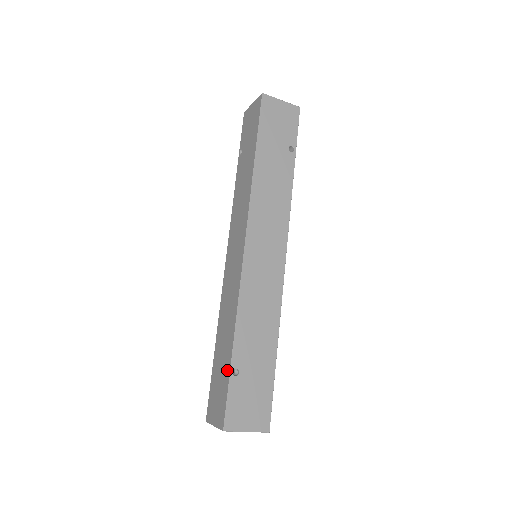
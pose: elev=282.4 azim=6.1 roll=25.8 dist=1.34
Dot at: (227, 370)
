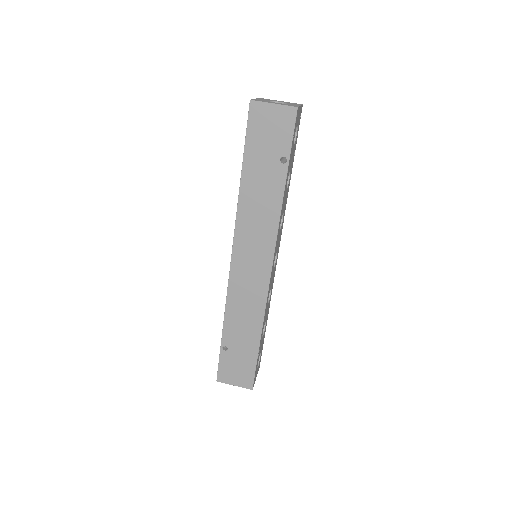
Dot at: occluded
